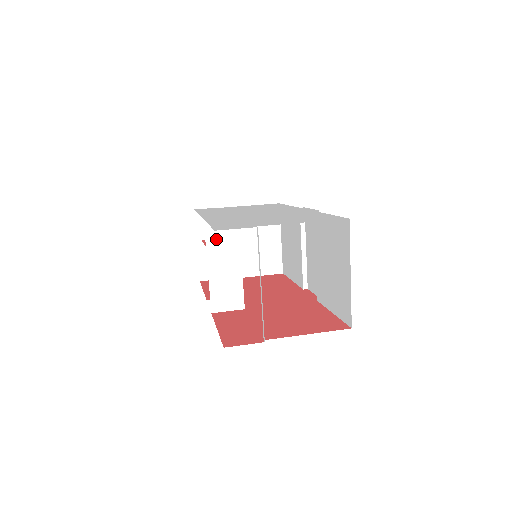
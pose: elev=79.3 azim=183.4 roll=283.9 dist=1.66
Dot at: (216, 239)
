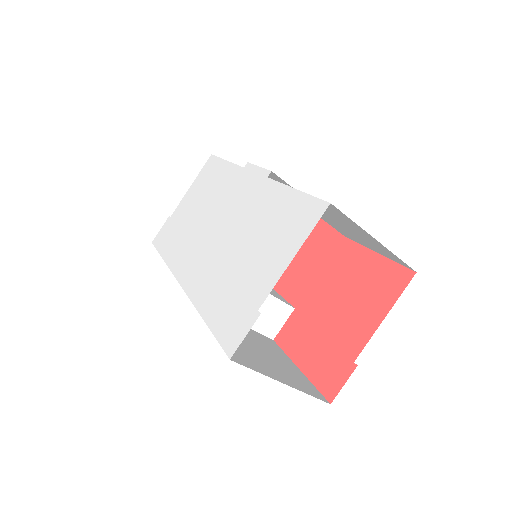
Dot at: occluded
